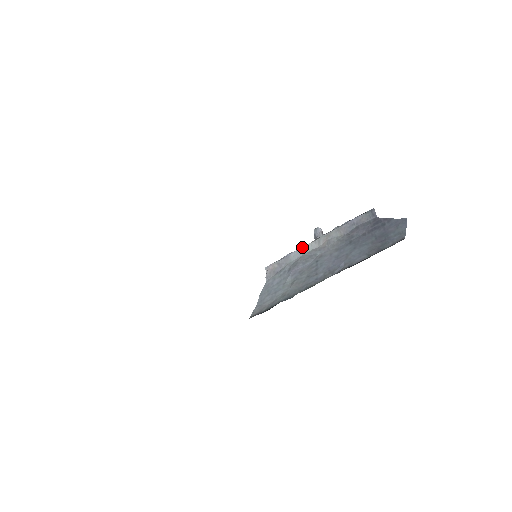
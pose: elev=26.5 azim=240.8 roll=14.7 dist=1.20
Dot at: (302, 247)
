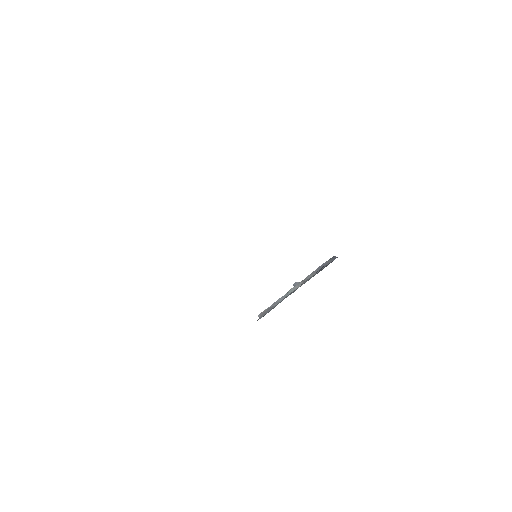
Dot at: (286, 293)
